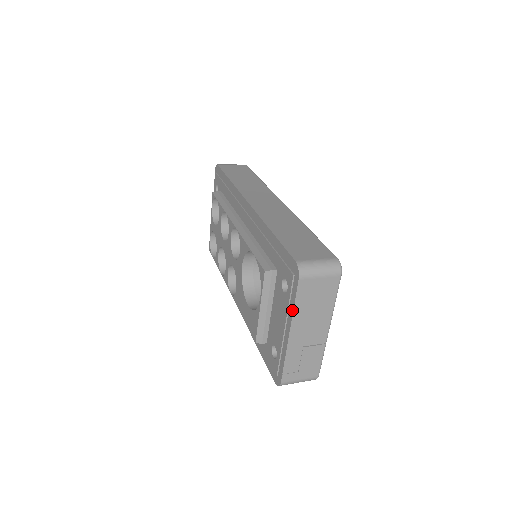
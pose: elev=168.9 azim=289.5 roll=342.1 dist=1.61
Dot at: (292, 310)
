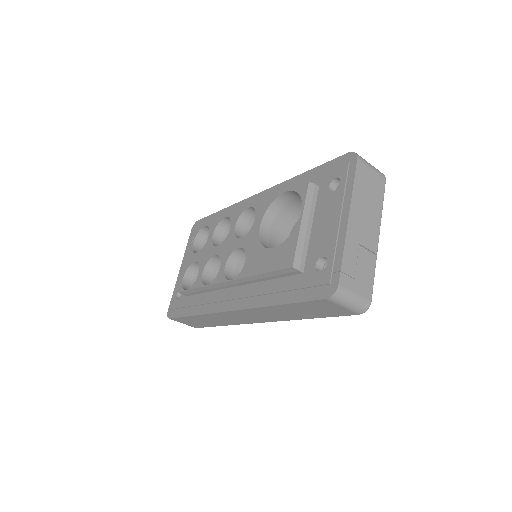
Dot at: (351, 191)
